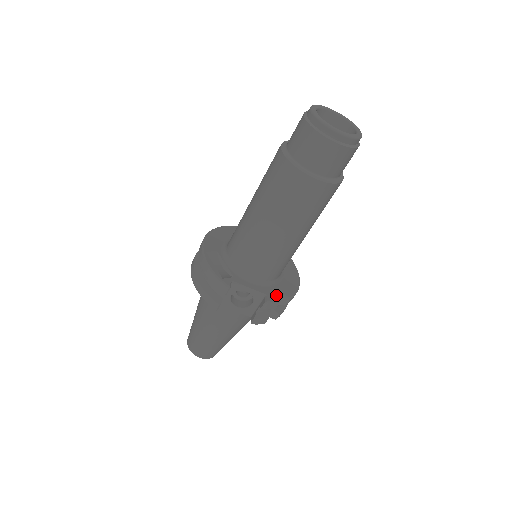
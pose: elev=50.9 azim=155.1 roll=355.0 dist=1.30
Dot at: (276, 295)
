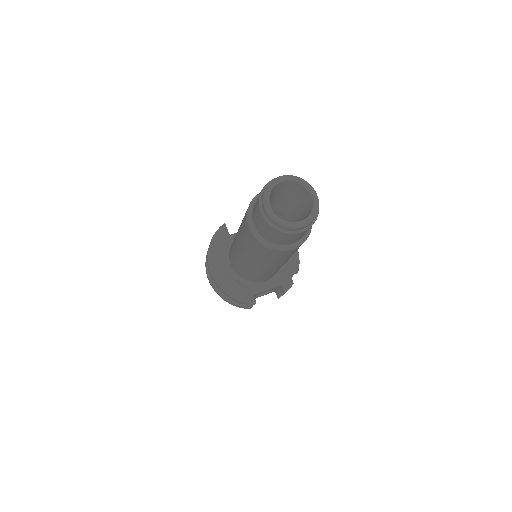
Dot at: (288, 279)
